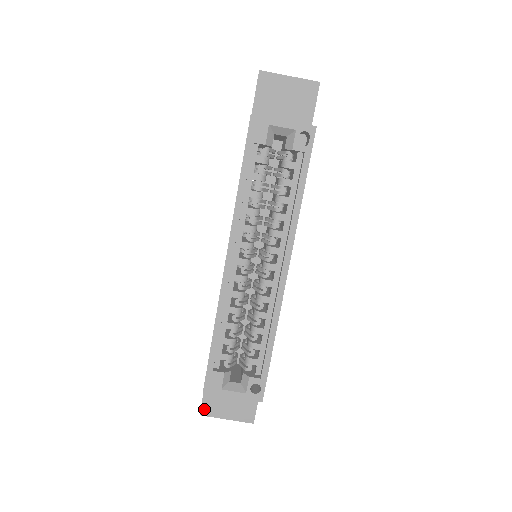
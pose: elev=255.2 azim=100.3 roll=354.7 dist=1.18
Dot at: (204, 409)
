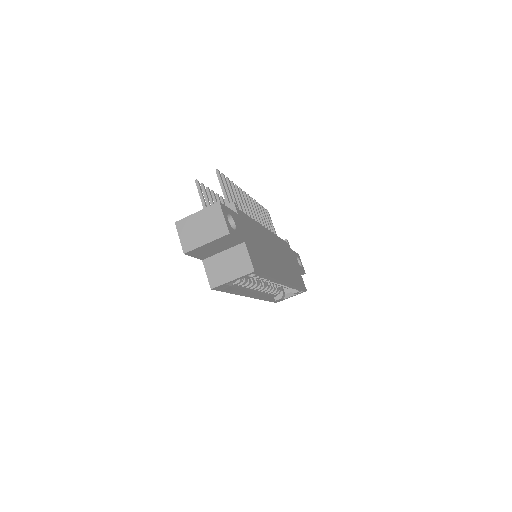
Dot at: occluded
